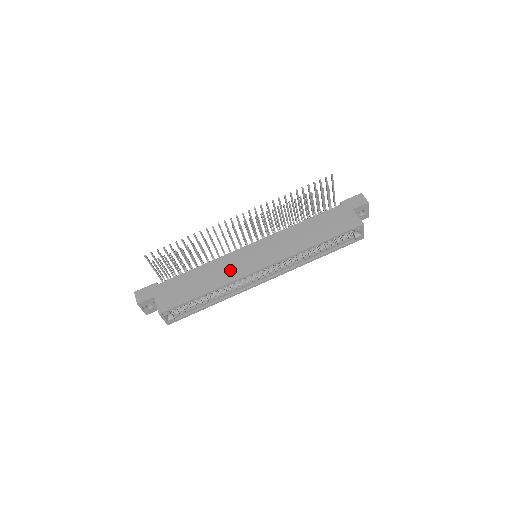
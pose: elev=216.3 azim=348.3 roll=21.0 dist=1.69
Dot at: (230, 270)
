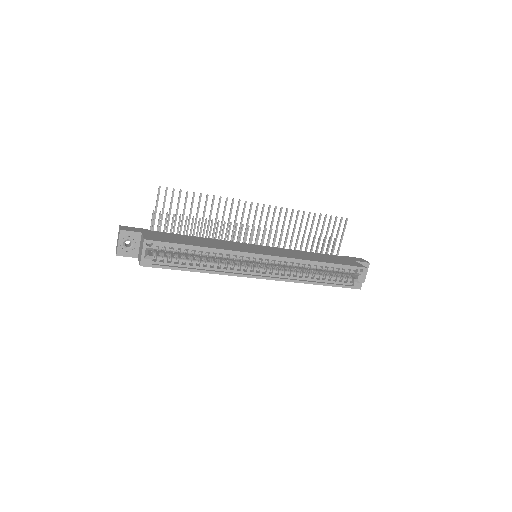
Dot at: (231, 246)
